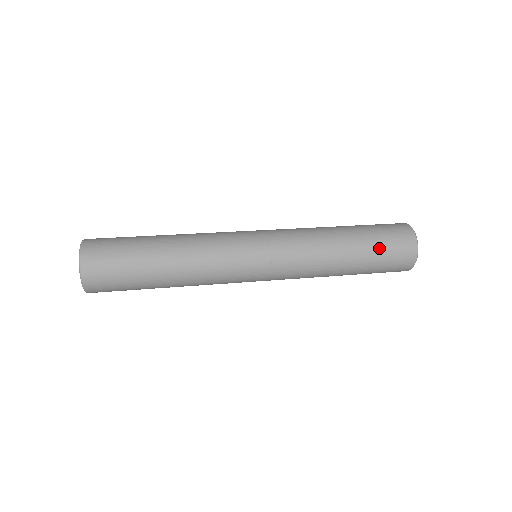
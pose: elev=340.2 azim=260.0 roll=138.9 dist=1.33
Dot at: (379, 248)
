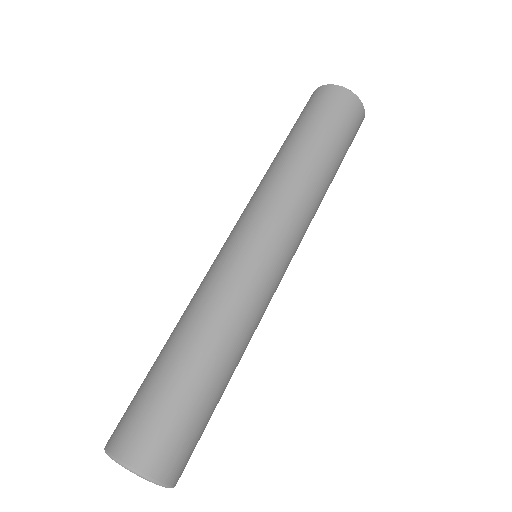
Dot at: (346, 144)
